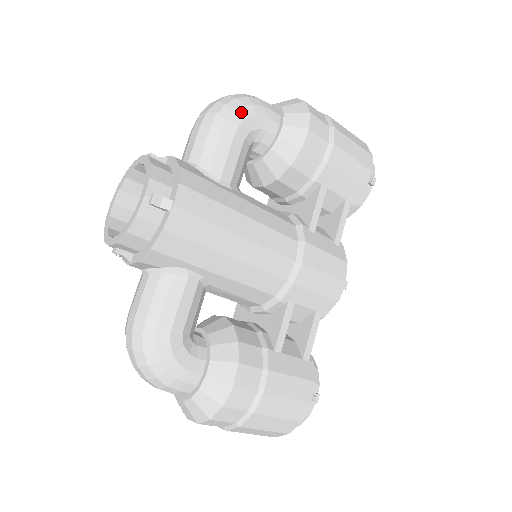
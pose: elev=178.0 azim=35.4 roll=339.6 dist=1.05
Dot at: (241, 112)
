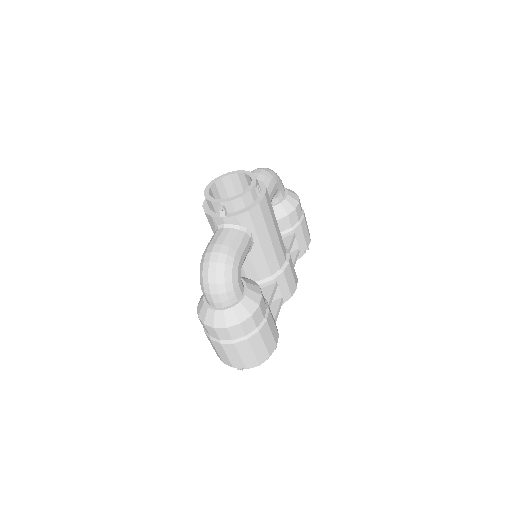
Dot at: (277, 178)
